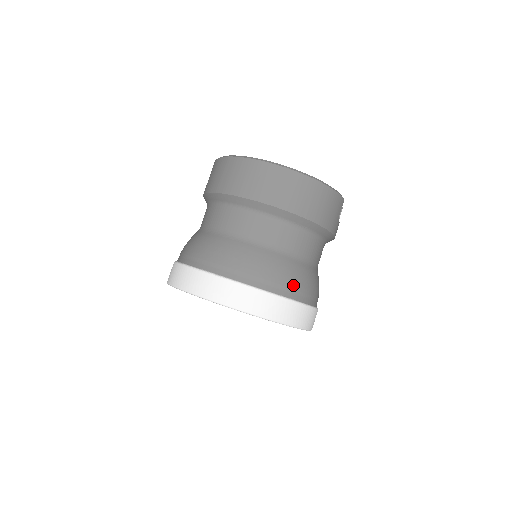
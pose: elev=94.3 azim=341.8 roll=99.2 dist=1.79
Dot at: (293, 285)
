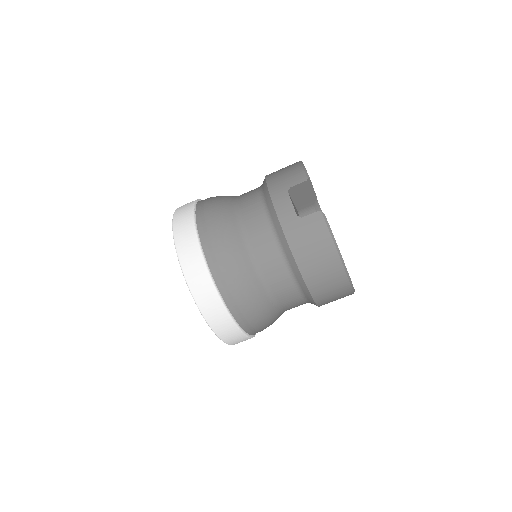
Dot at: occluded
